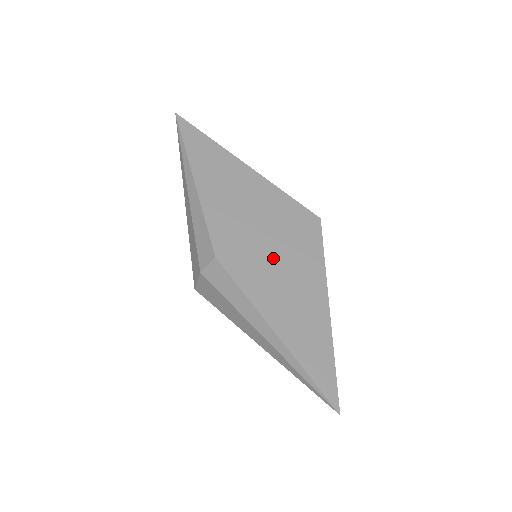
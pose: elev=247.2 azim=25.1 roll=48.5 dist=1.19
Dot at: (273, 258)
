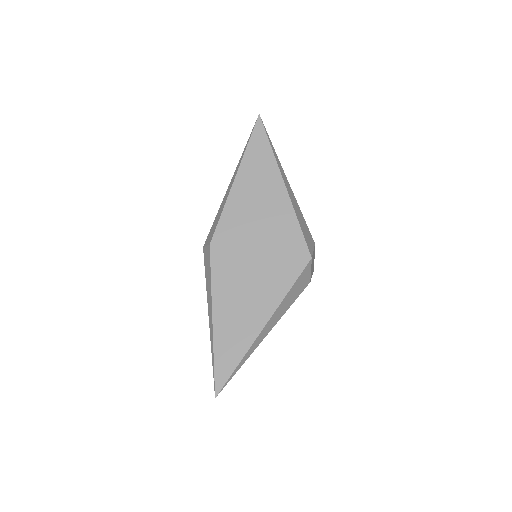
Dot at: (250, 268)
